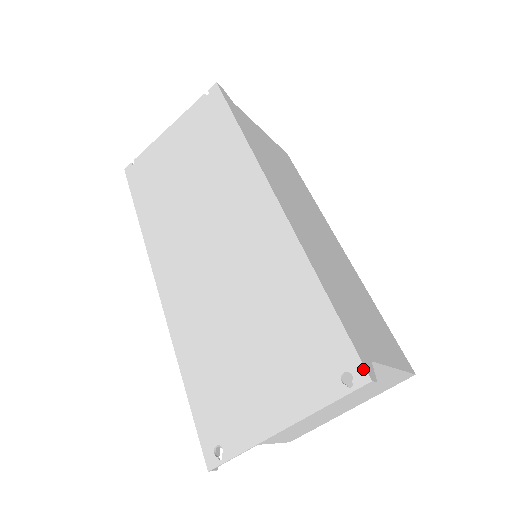
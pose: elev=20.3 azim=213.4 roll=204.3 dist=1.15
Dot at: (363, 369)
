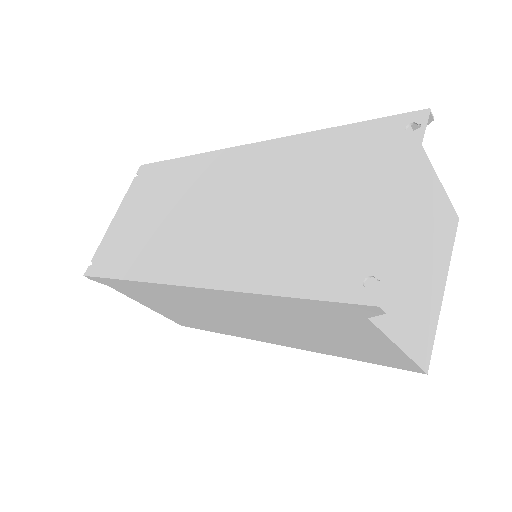
Dot at: (415, 112)
